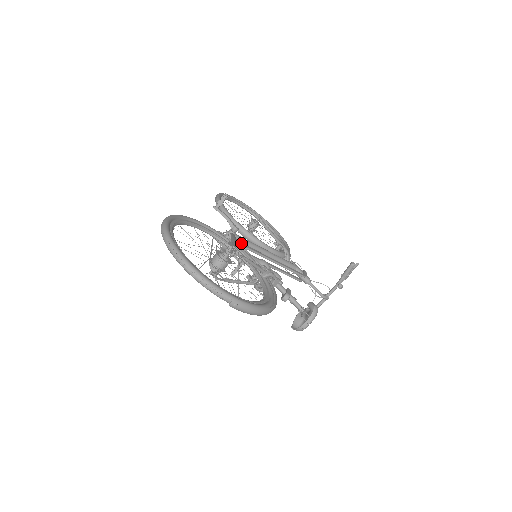
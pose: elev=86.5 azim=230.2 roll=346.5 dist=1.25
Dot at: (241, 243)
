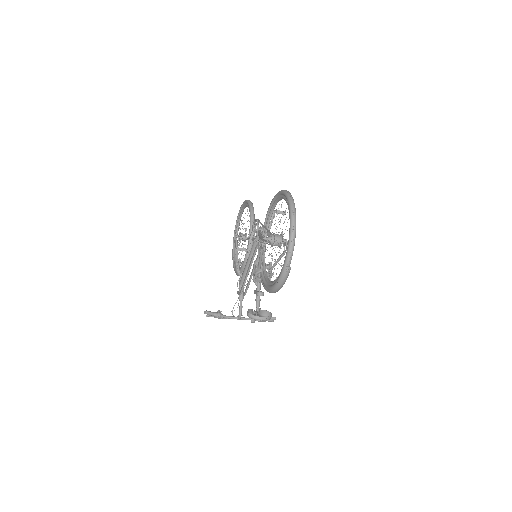
Dot at: occluded
